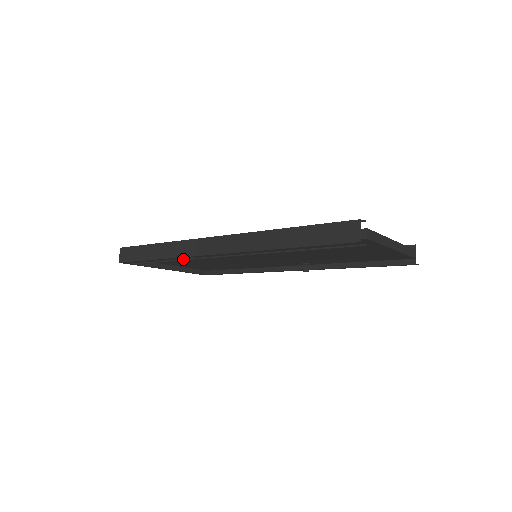
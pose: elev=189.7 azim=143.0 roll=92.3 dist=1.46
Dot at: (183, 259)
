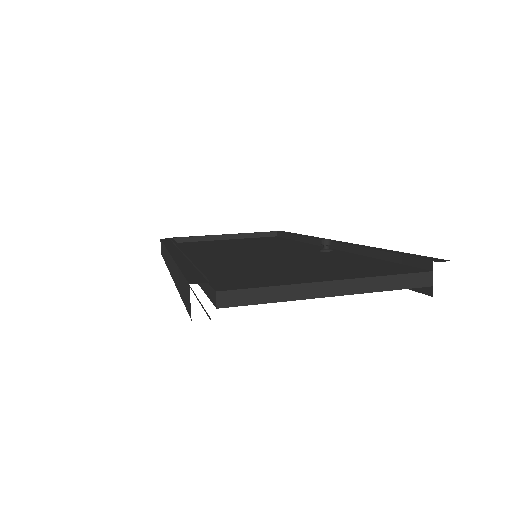
Dot at: occluded
